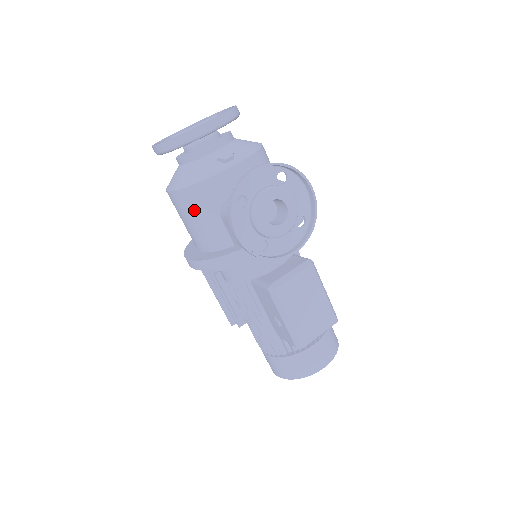
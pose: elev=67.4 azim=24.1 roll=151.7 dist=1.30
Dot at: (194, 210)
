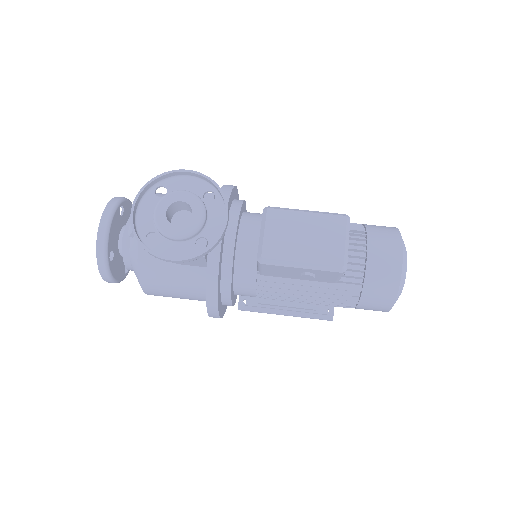
Dot at: (162, 282)
